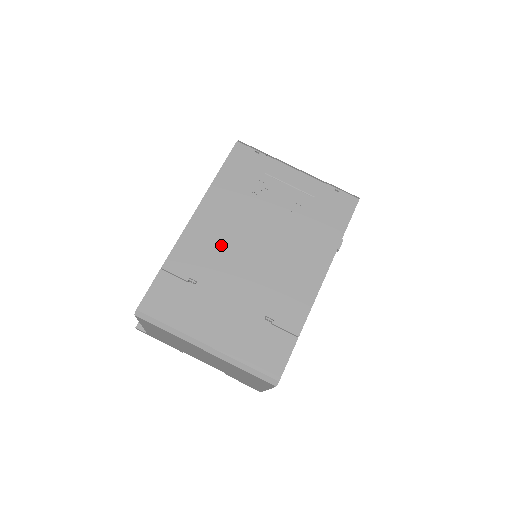
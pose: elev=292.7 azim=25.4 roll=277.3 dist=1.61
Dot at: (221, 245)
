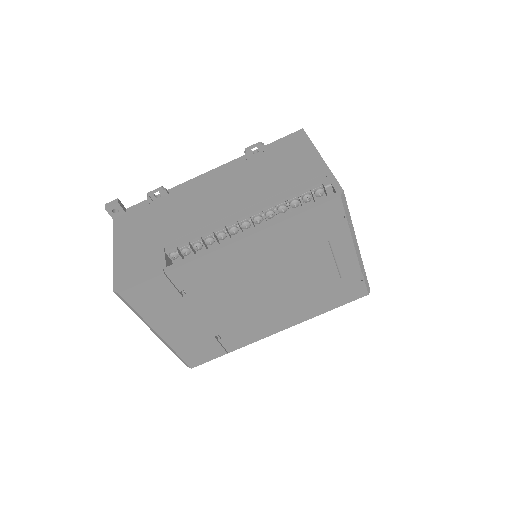
Dot at: (232, 279)
